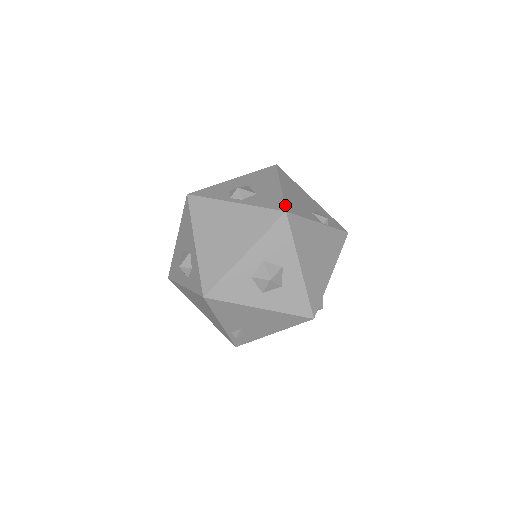
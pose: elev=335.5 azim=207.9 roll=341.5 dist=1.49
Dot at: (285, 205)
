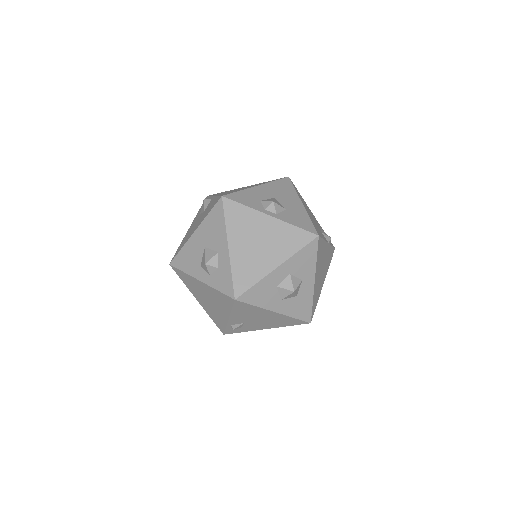
Dot at: (315, 228)
